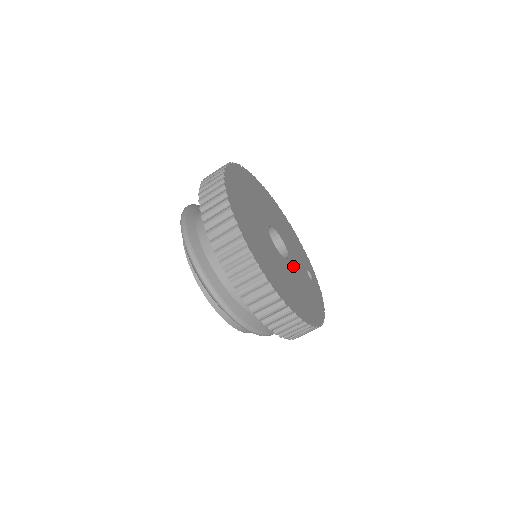
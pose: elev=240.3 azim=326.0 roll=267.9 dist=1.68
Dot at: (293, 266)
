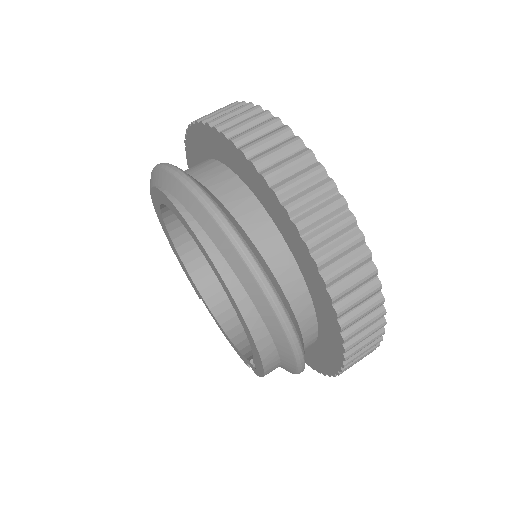
Dot at: occluded
